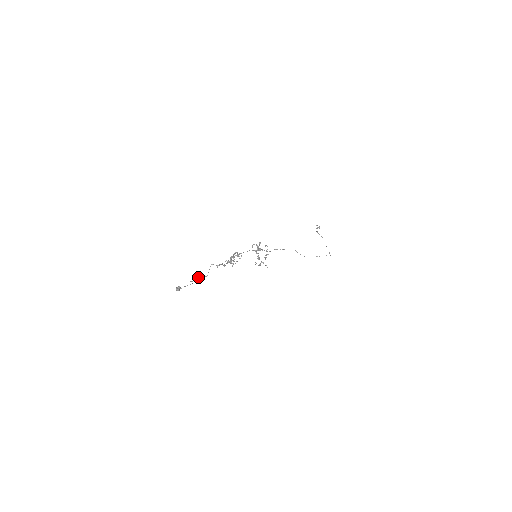
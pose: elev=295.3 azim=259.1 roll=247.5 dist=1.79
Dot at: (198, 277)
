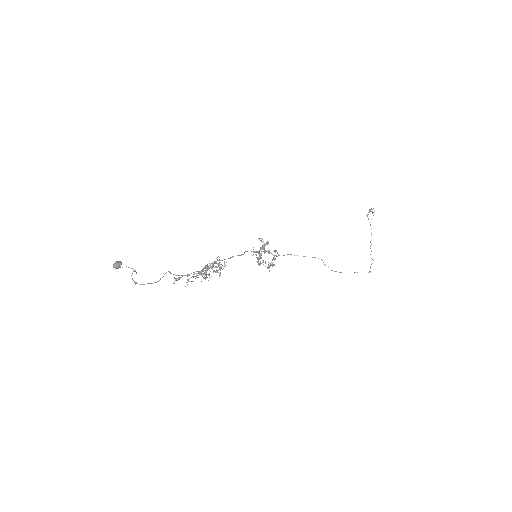
Dot at: occluded
